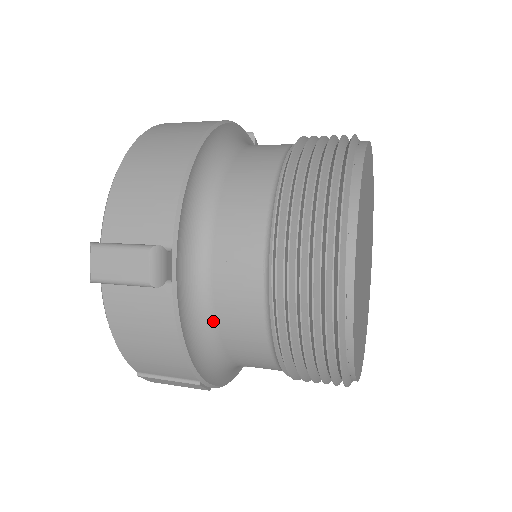
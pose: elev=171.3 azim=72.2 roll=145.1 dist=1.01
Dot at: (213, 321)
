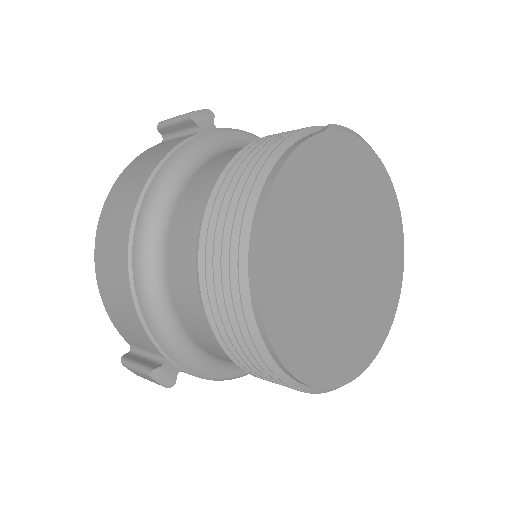
Dot at: occluded
